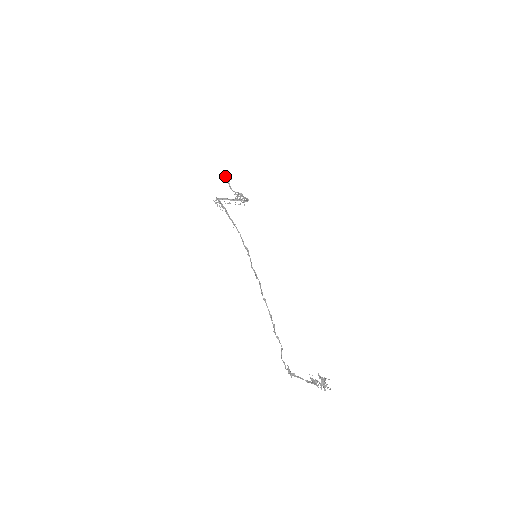
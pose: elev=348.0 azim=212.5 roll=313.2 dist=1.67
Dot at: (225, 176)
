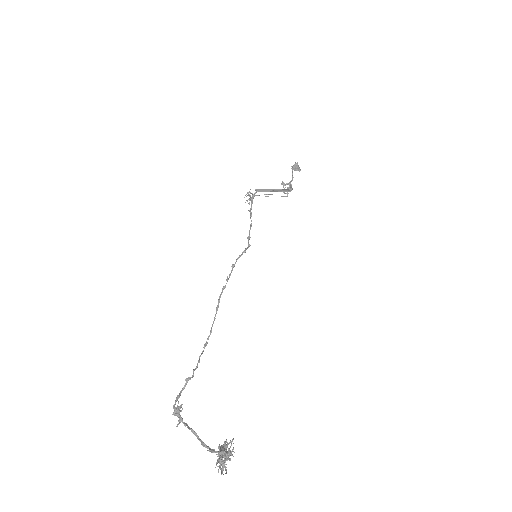
Dot at: occluded
